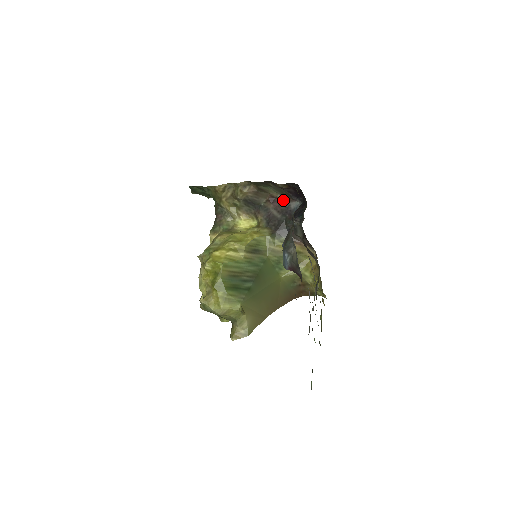
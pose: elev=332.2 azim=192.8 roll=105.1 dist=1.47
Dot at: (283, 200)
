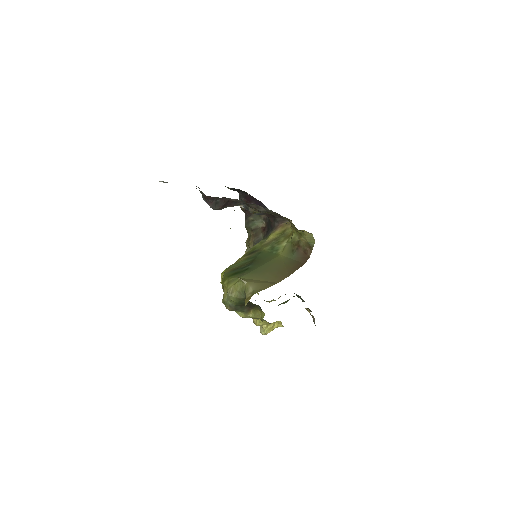
Dot at: (266, 221)
